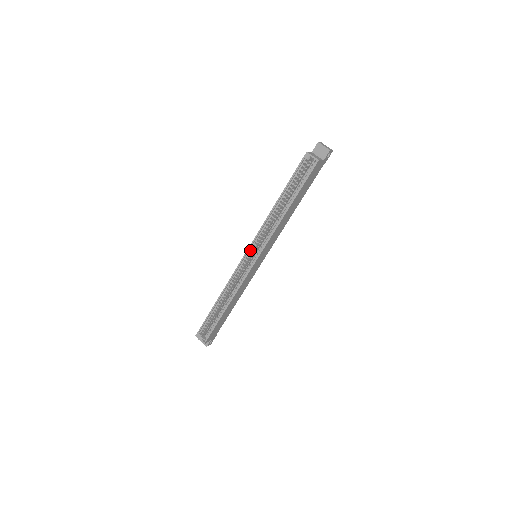
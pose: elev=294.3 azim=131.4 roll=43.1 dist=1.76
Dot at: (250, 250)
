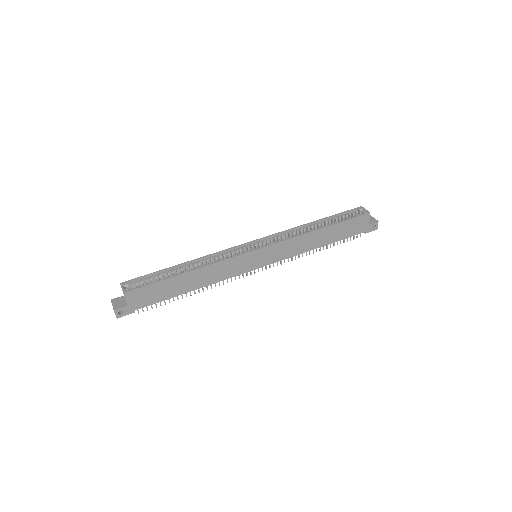
Dot at: (258, 242)
